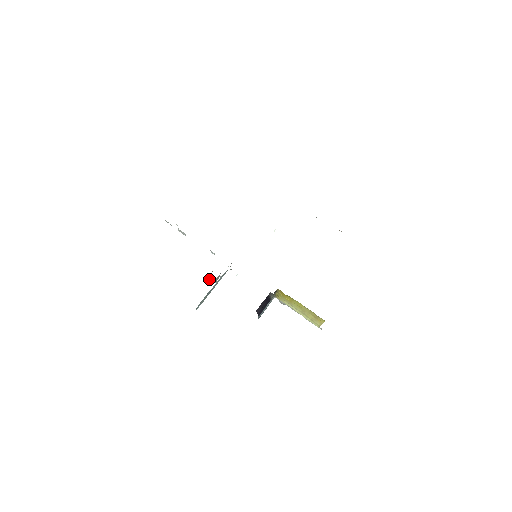
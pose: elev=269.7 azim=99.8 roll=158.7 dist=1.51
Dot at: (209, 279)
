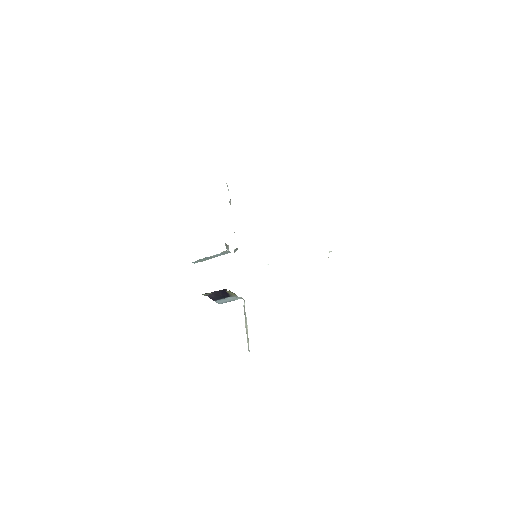
Dot at: occluded
